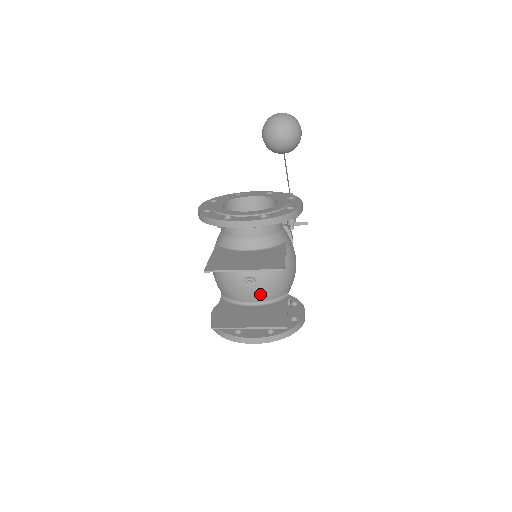
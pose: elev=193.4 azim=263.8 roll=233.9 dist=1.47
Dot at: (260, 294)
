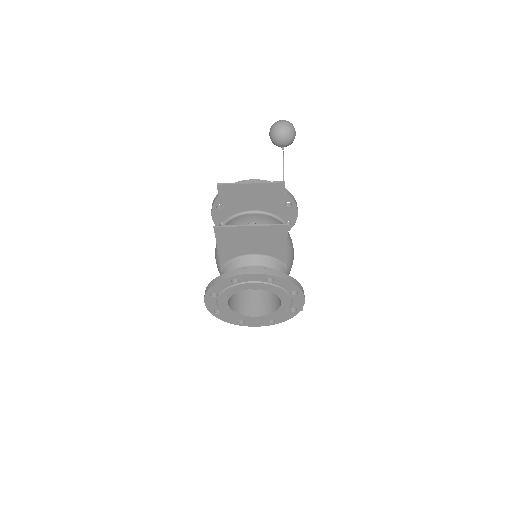
Dot at: occluded
